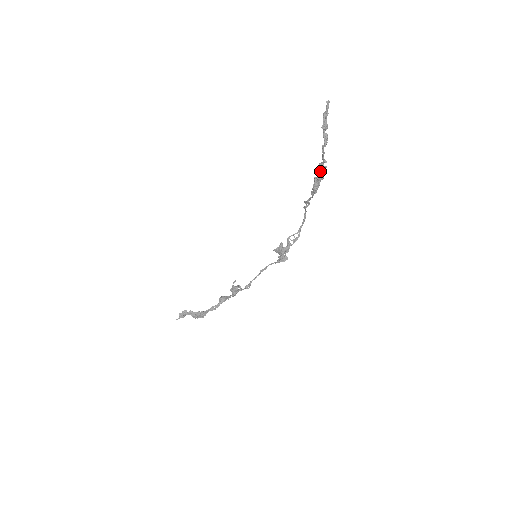
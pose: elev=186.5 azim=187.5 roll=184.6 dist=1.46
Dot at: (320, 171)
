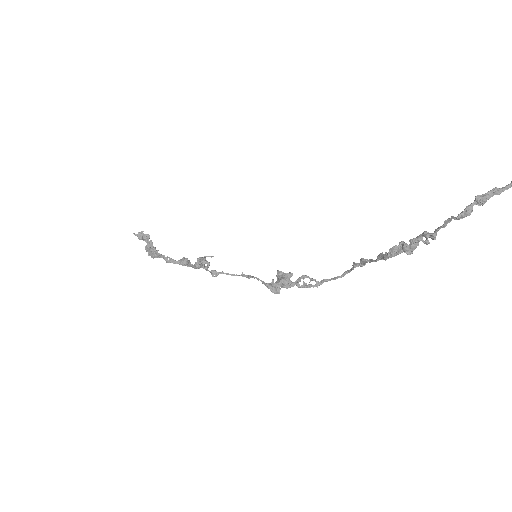
Dot at: (417, 240)
